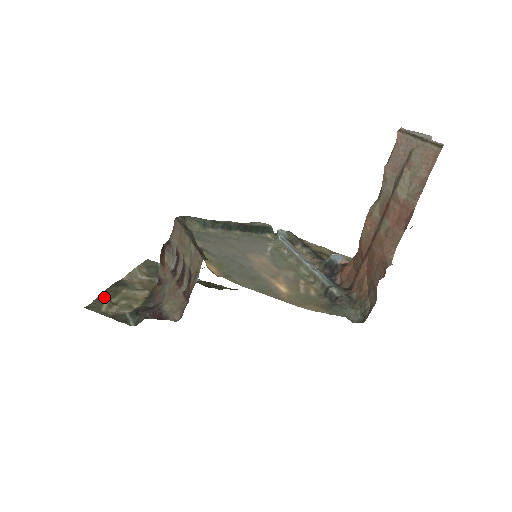
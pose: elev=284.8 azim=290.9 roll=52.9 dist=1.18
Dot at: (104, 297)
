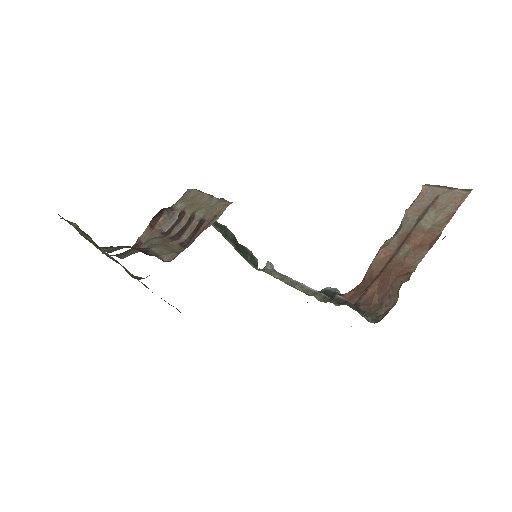
Dot at: occluded
